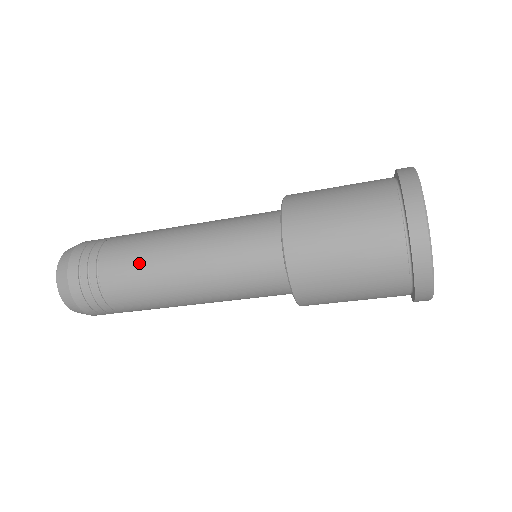
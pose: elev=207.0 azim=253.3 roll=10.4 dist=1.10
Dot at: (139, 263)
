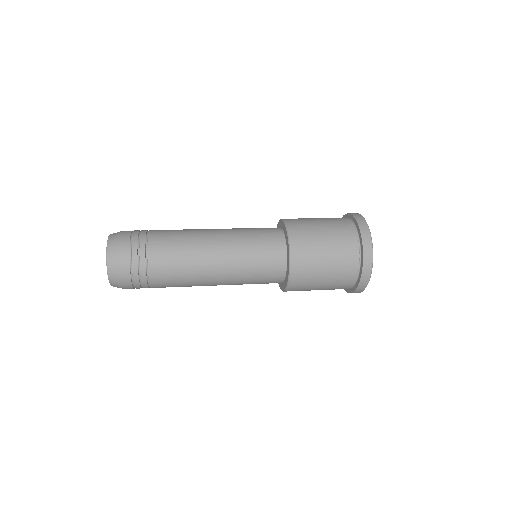
Dot at: (183, 276)
